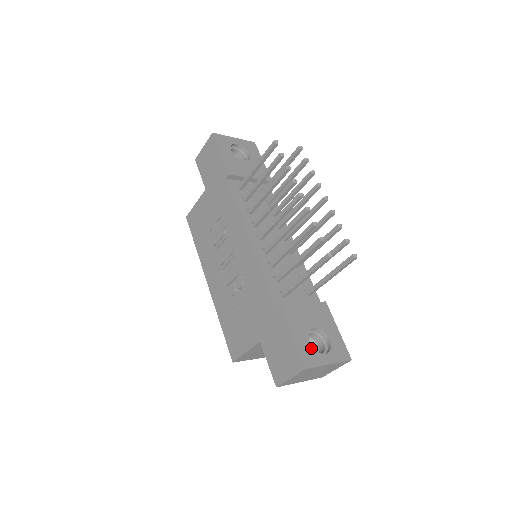
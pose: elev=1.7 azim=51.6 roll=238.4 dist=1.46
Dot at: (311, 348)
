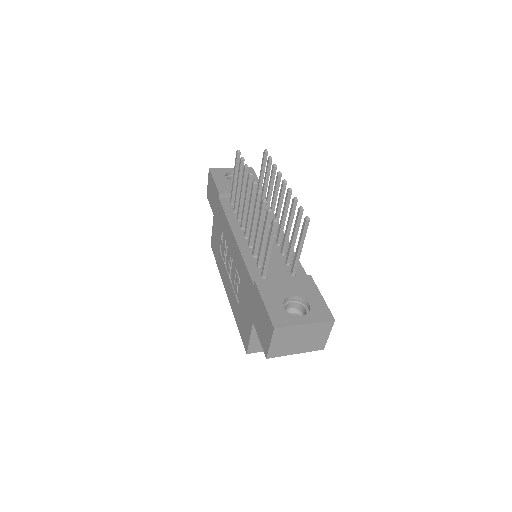
Dot at: (284, 312)
